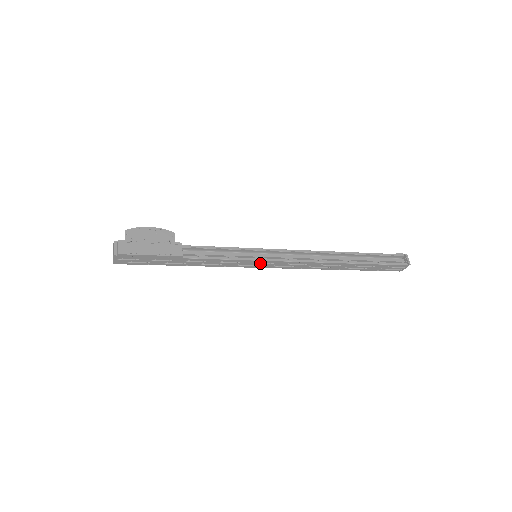
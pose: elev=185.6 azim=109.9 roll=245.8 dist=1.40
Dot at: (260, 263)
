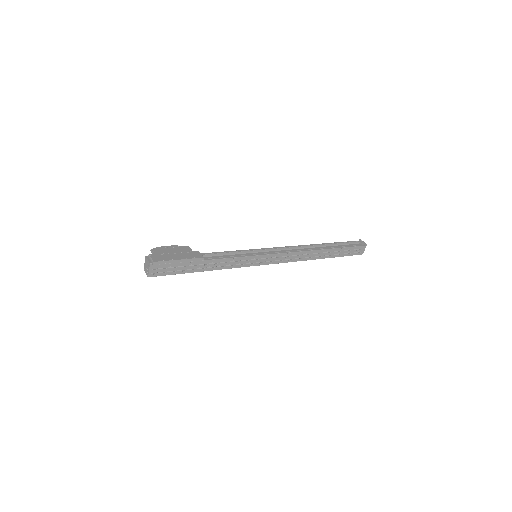
Dot at: (262, 259)
